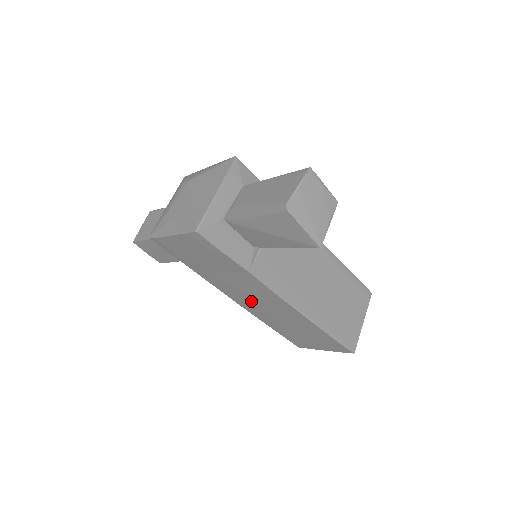
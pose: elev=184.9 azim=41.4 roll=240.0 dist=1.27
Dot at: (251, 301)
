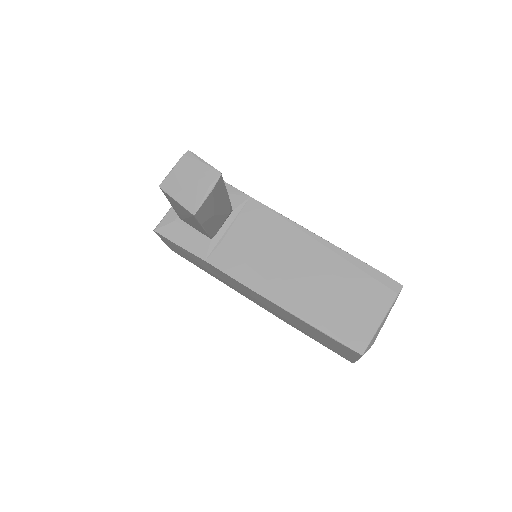
Dot at: (255, 300)
